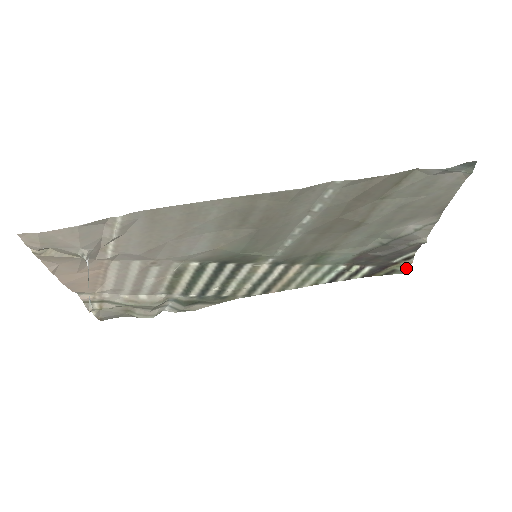
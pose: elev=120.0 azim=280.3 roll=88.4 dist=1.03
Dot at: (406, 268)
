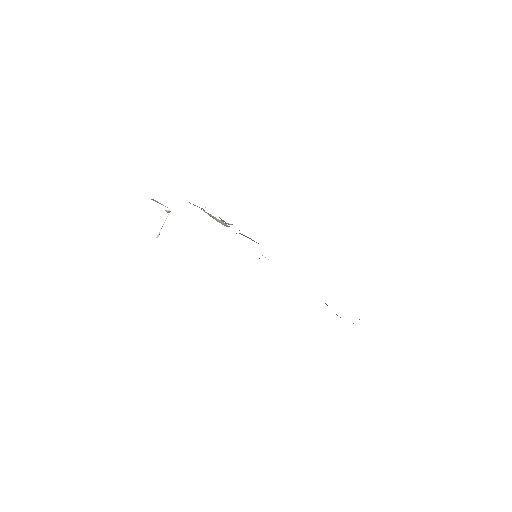
Dot at: occluded
